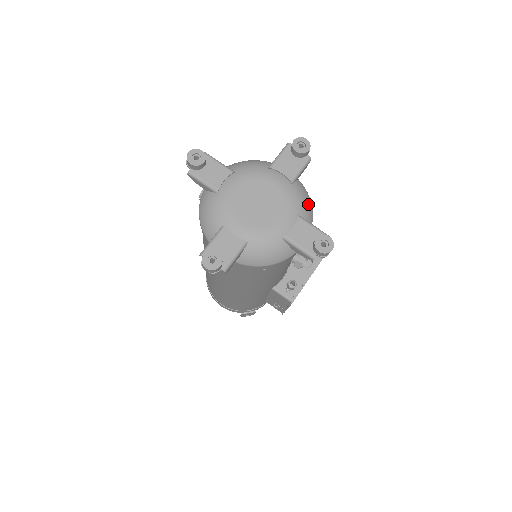
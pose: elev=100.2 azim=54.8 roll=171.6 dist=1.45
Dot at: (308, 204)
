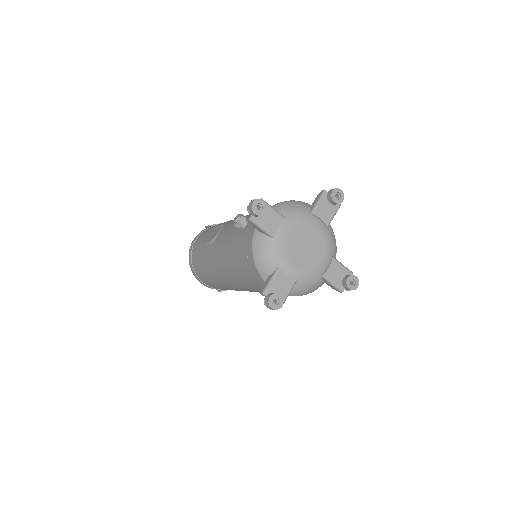
Dot at: occluded
